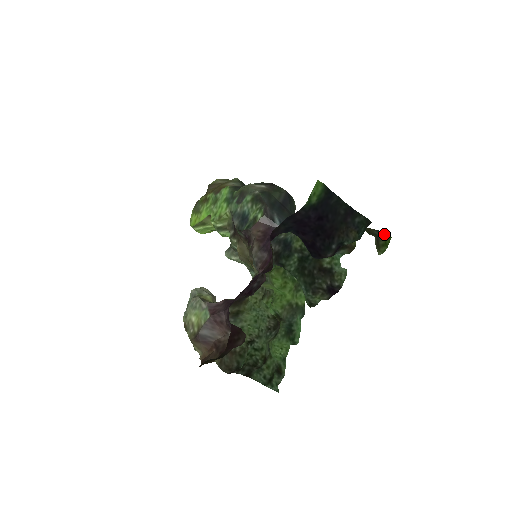
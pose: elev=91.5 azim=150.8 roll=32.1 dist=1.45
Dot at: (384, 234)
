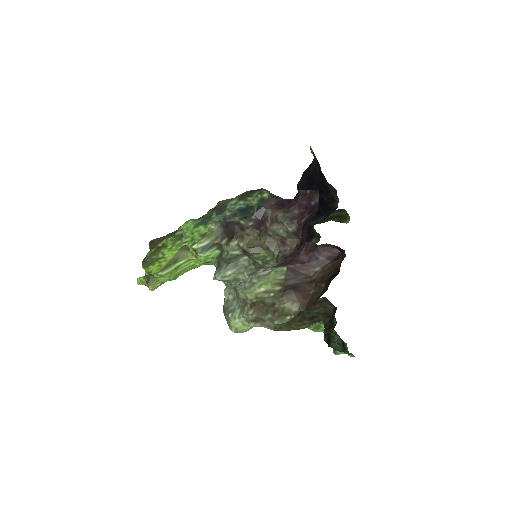
Dot at: (341, 209)
